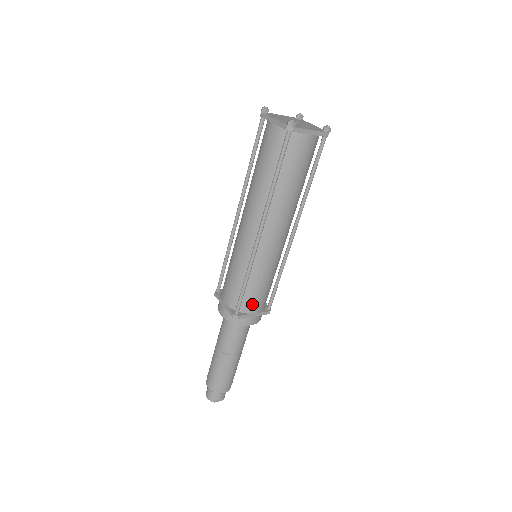
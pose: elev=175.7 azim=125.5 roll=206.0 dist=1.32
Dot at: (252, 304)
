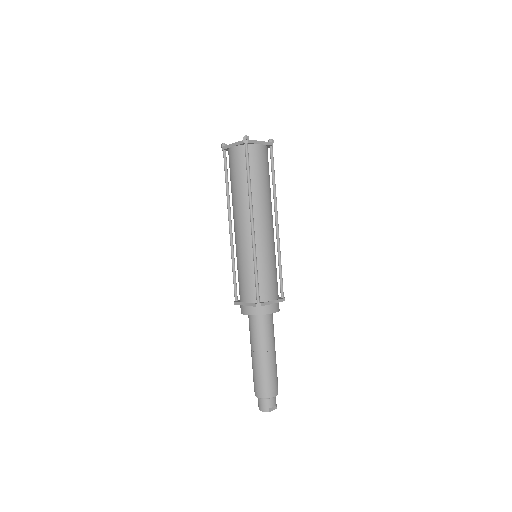
Dot at: (268, 292)
